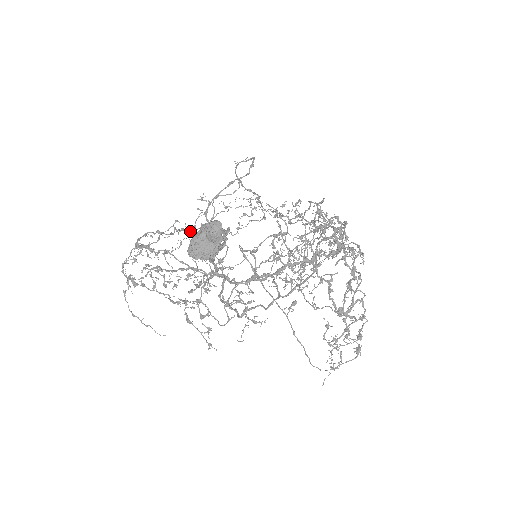
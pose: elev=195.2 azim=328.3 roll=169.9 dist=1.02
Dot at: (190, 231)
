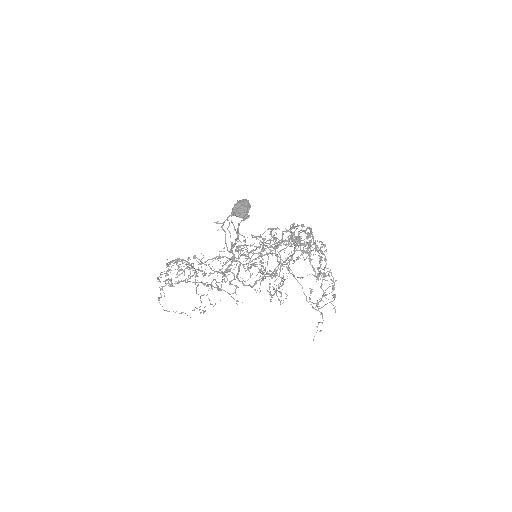
Dot at: (196, 269)
